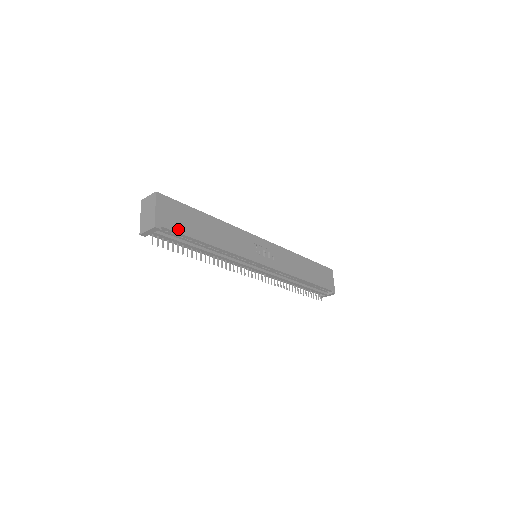
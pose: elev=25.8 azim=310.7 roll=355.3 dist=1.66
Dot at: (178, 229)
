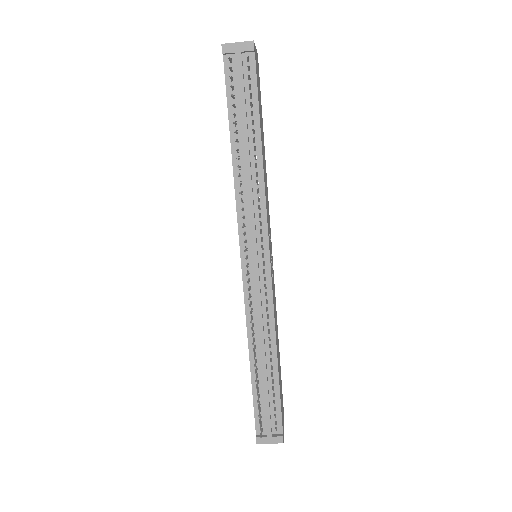
Dot at: (257, 83)
